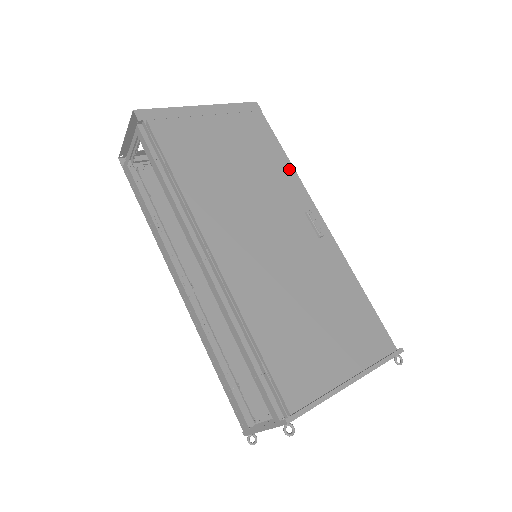
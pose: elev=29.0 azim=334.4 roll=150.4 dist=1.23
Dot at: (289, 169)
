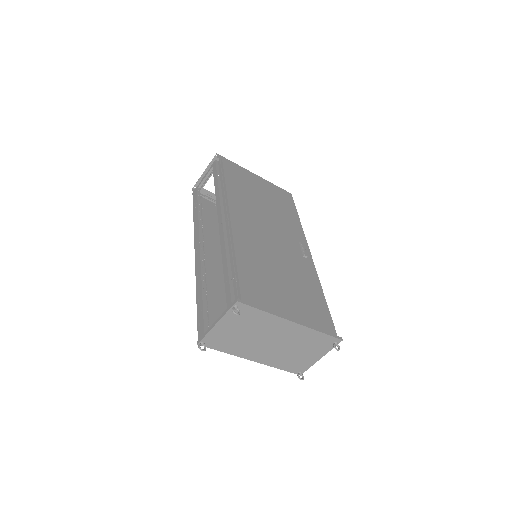
Dot at: (298, 223)
